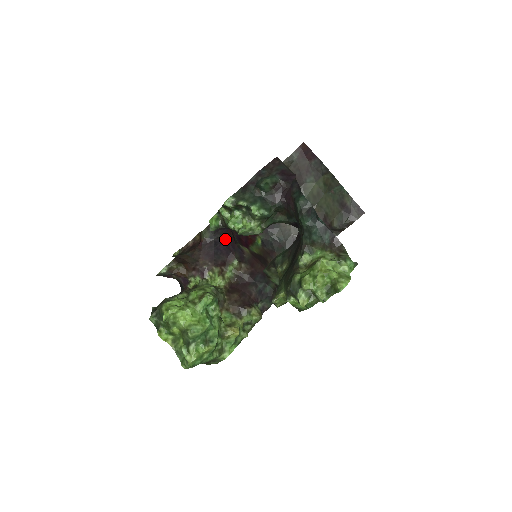
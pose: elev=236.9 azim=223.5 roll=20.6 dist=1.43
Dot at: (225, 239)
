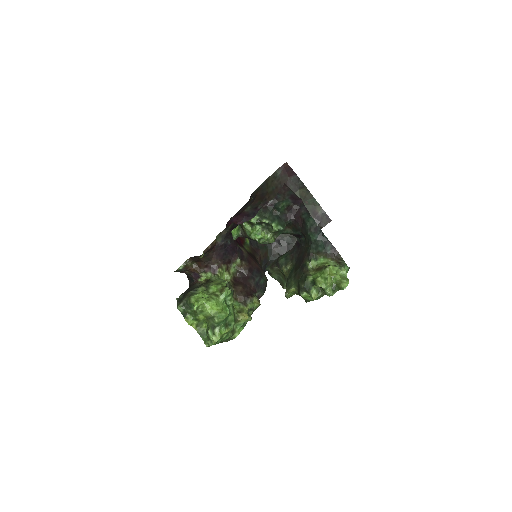
Dot at: (232, 242)
